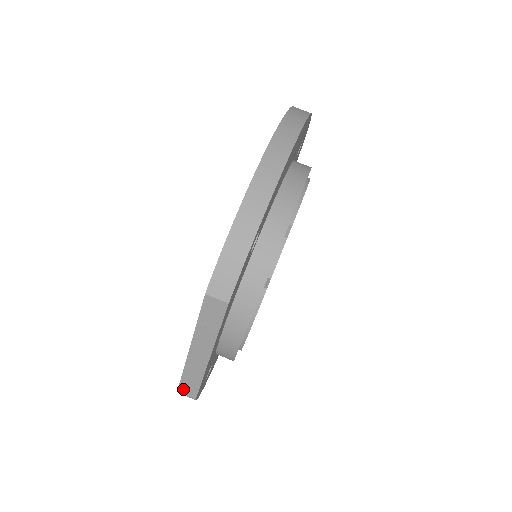
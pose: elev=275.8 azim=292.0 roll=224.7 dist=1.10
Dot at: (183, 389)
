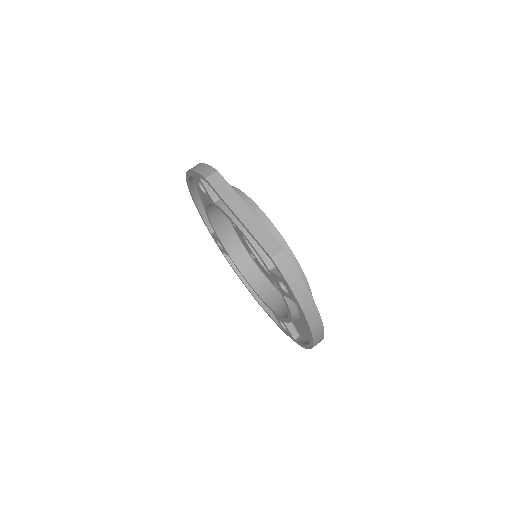
Dot at: (270, 251)
